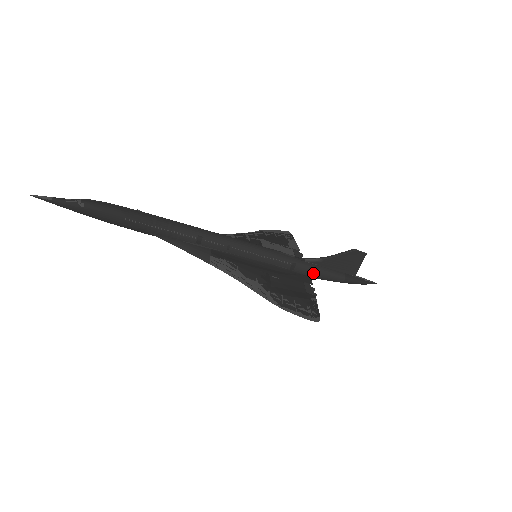
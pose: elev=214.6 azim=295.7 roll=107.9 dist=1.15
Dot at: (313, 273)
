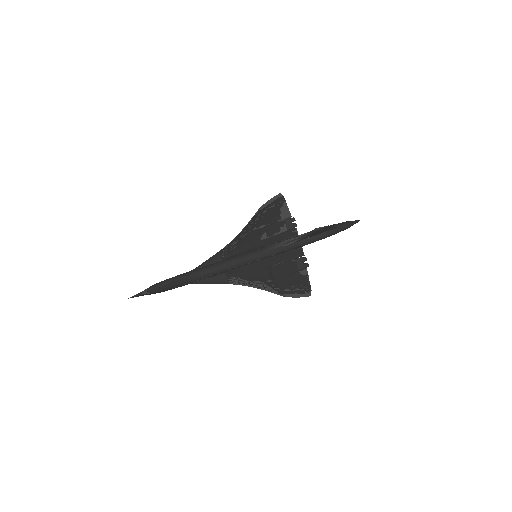
Dot at: (301, 247)
